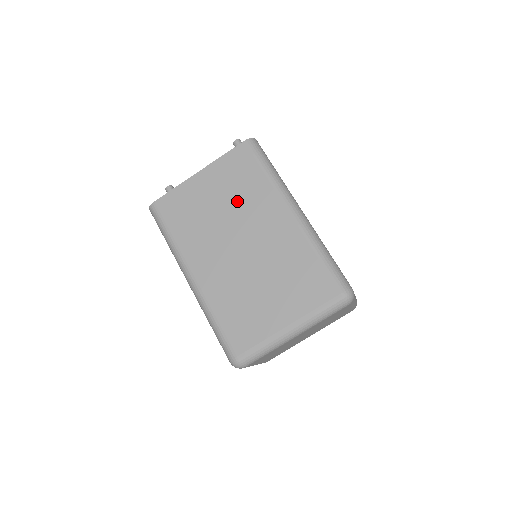
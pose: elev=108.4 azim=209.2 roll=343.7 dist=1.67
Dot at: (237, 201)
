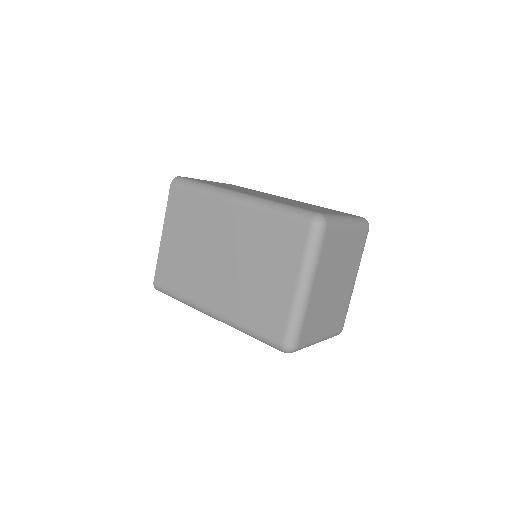
Dot at: (196, 230)
